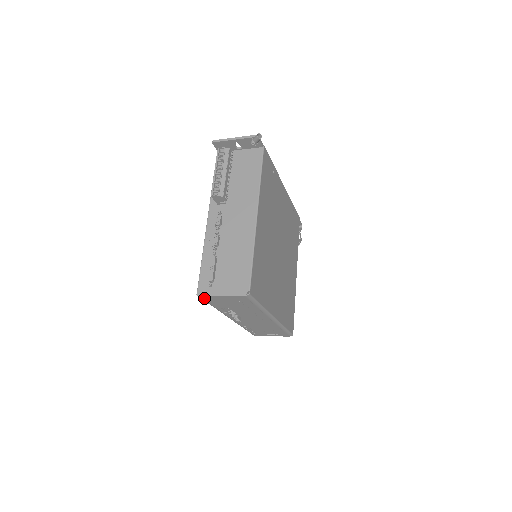
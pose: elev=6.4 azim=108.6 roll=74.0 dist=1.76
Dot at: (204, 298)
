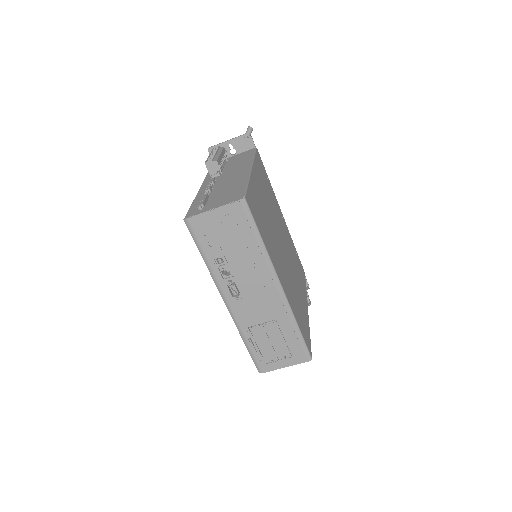
Dot at: (192, 224)
